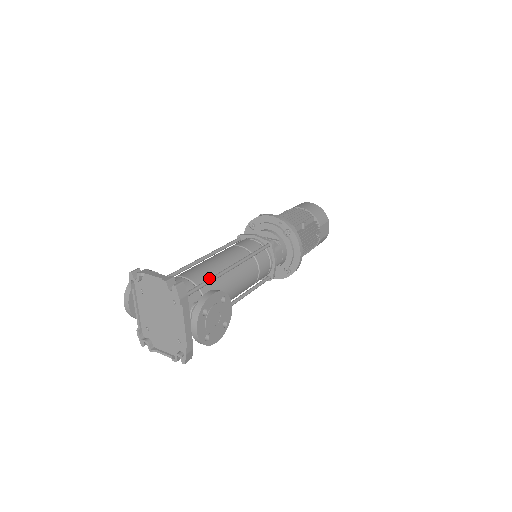
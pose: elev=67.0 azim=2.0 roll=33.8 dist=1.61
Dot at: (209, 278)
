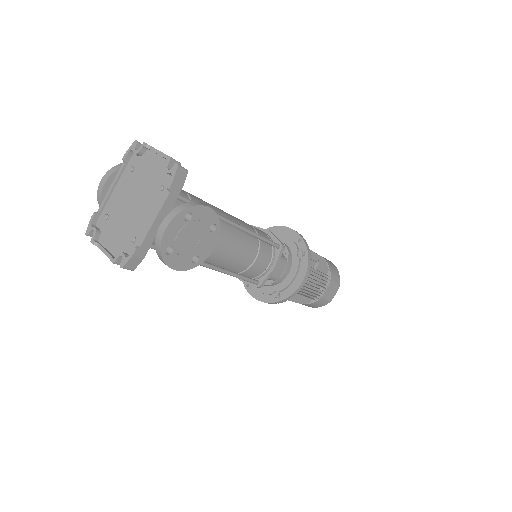
Dot at: occluded
